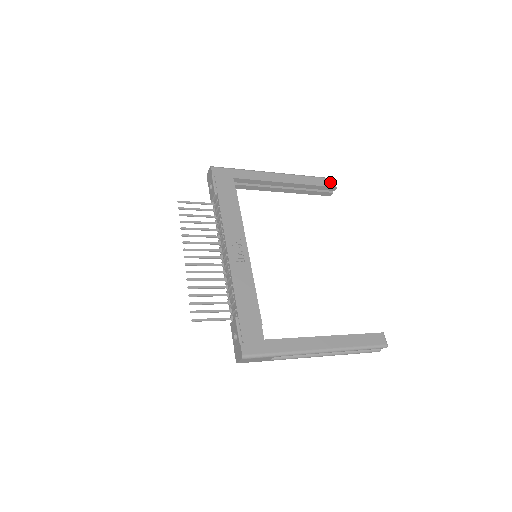
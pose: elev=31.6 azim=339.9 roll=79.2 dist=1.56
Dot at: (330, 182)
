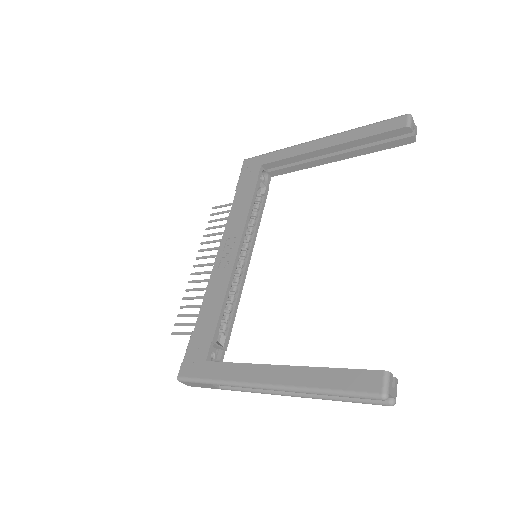
Dot at: (399, 122)
